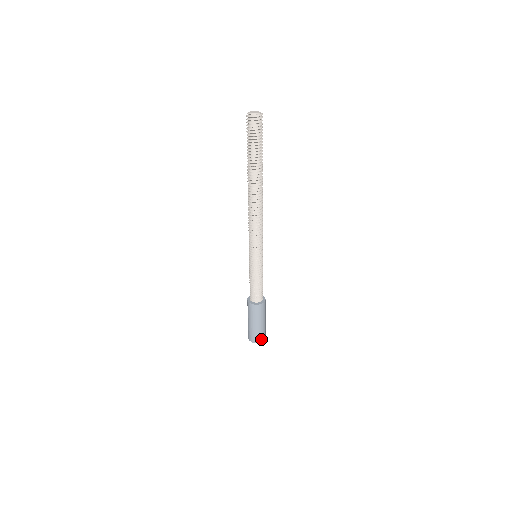
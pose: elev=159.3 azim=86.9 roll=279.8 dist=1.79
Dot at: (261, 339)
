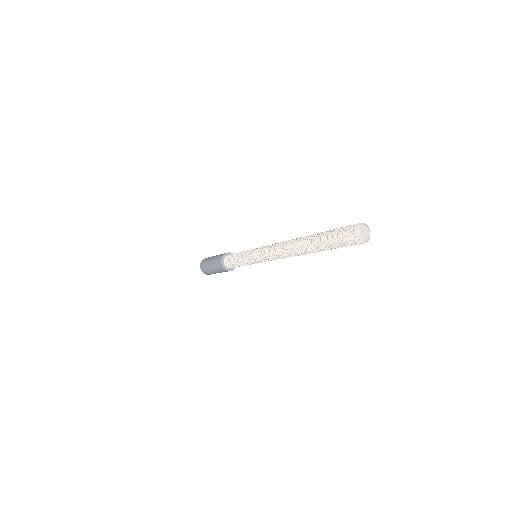
Dot at: occluded
